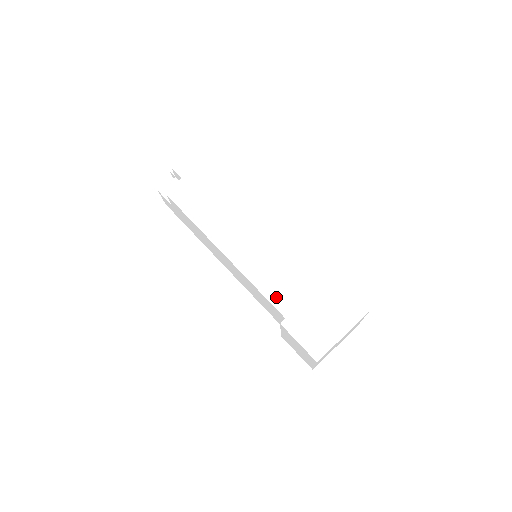
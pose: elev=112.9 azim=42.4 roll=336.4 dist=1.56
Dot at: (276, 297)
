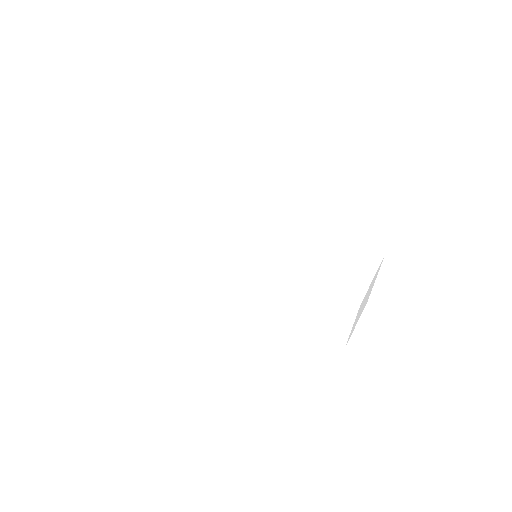
Dot at: (296, 268)
